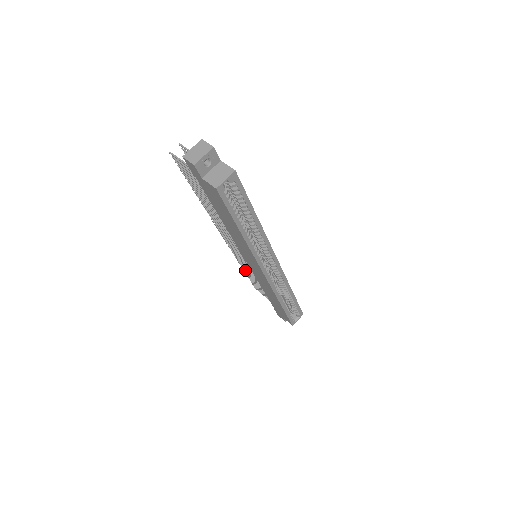
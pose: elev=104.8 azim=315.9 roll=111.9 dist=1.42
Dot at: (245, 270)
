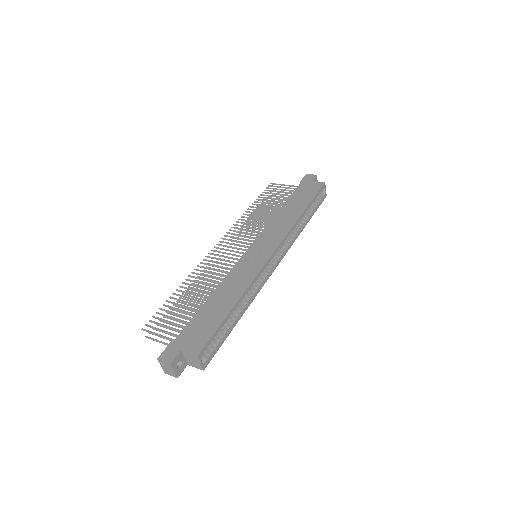
Dot at: occluded
